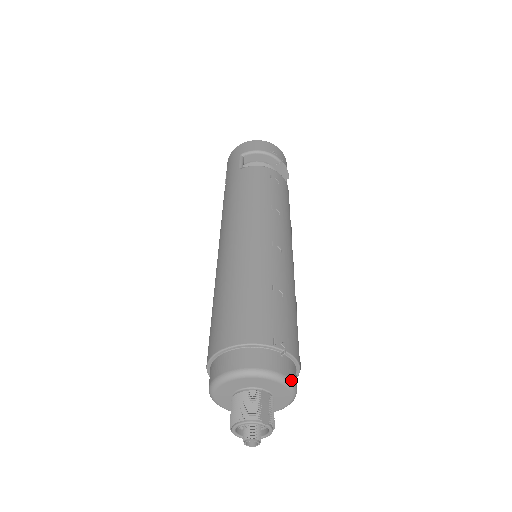
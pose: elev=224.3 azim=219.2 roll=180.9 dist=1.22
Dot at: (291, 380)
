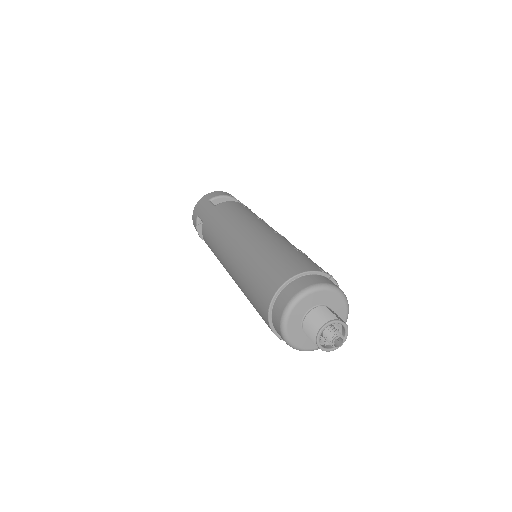
Dot at: occluded
